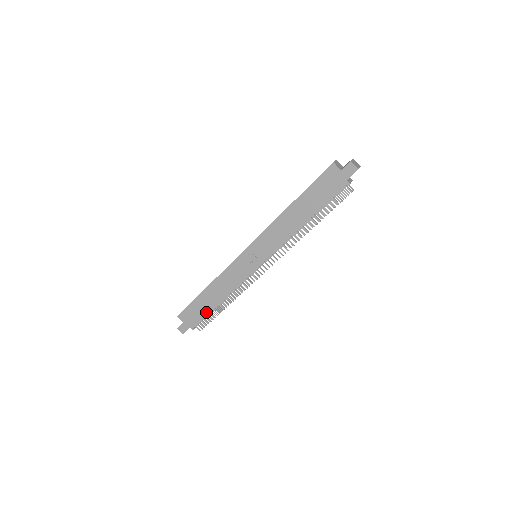
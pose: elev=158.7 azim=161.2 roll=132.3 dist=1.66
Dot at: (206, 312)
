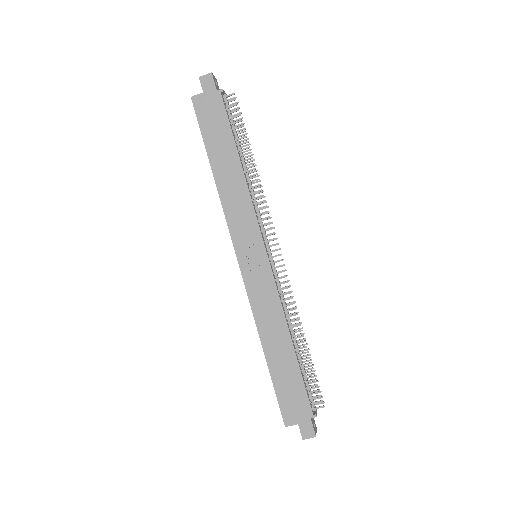
Dot at: (297, 375)
